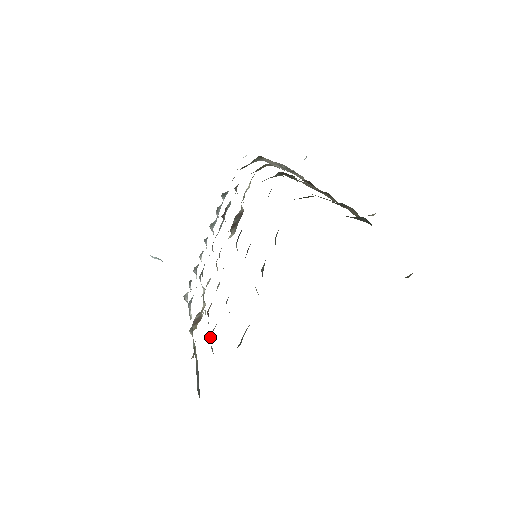
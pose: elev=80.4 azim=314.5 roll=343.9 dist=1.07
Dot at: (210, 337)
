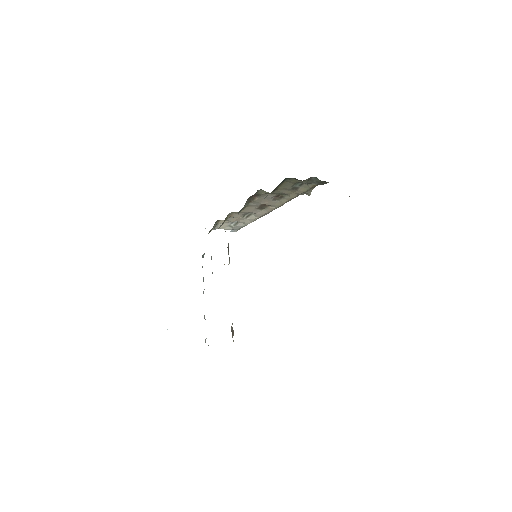
Dot at: occluded
